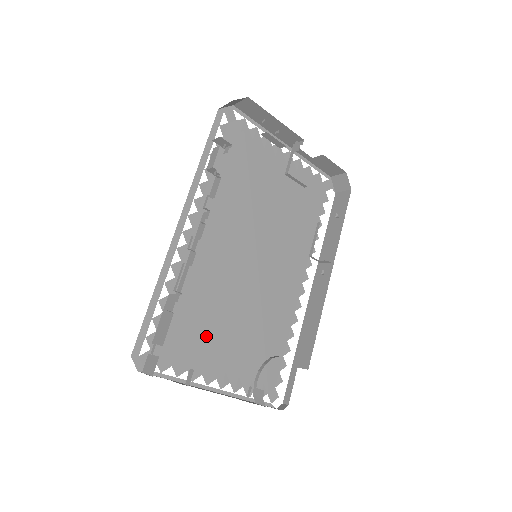
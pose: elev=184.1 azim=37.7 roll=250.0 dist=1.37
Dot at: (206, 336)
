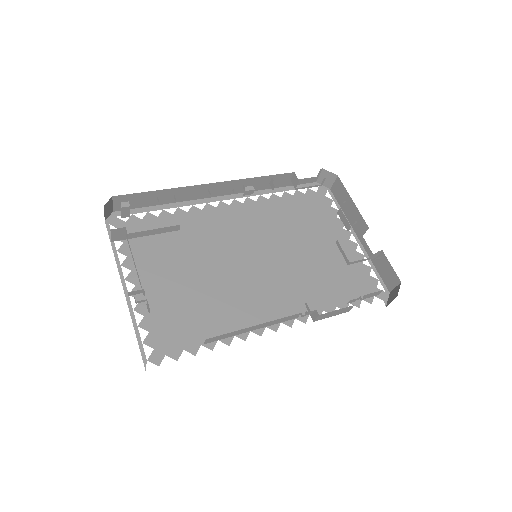
Dot at: (164, 257)
